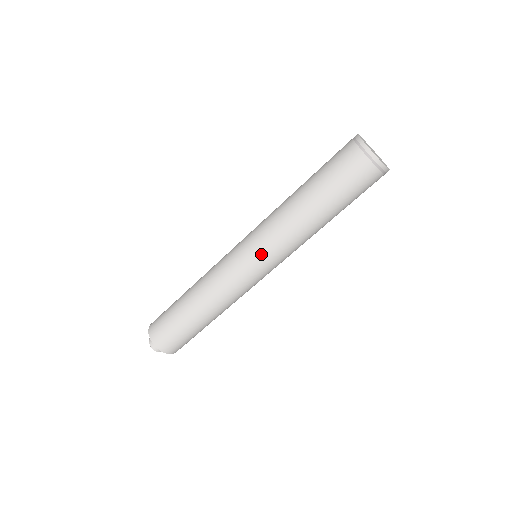
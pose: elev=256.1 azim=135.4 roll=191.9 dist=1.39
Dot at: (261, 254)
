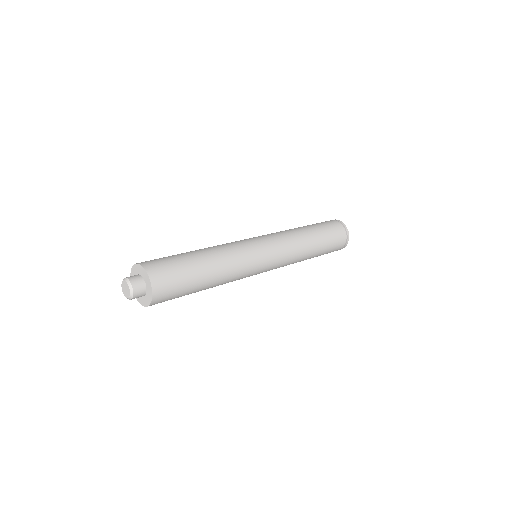
Dot at: (273, 241)
